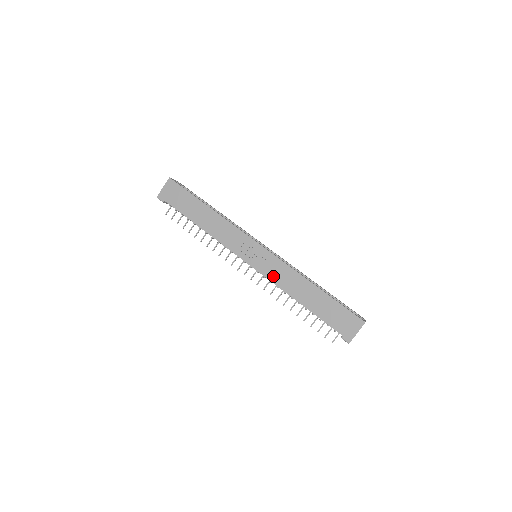
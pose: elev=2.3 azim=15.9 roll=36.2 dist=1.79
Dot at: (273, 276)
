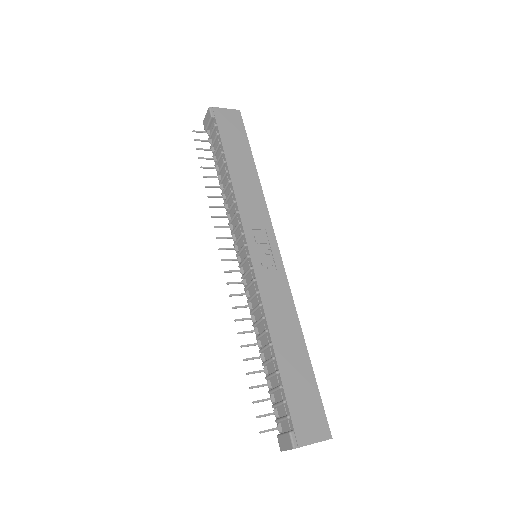
Dot at: (266, 288)
